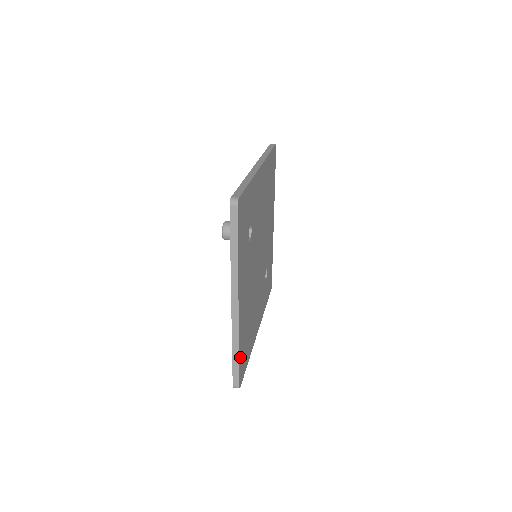
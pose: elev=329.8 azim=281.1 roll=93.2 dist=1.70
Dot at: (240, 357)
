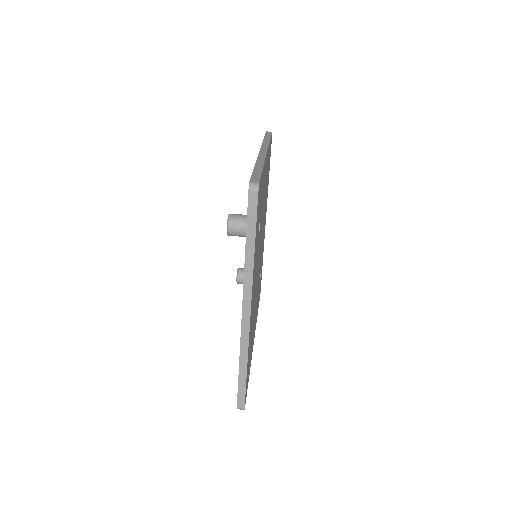
Dot at: (247, 373)
